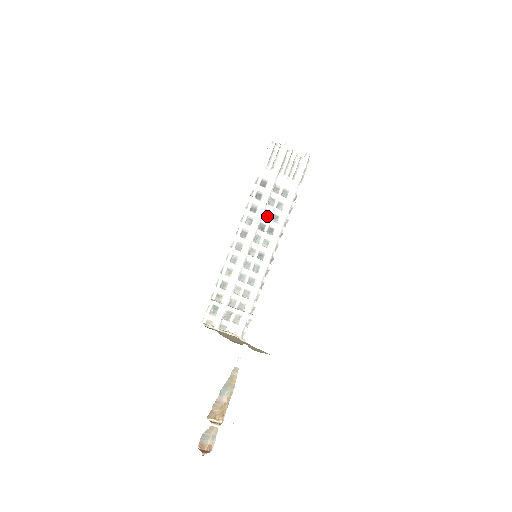
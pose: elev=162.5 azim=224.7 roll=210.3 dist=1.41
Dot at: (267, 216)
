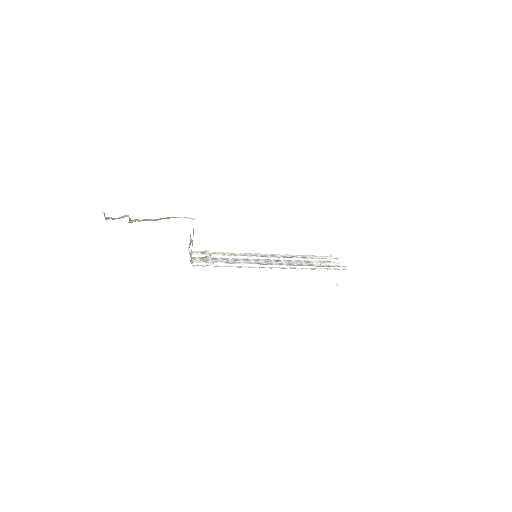
Dot at: (287, 263)
